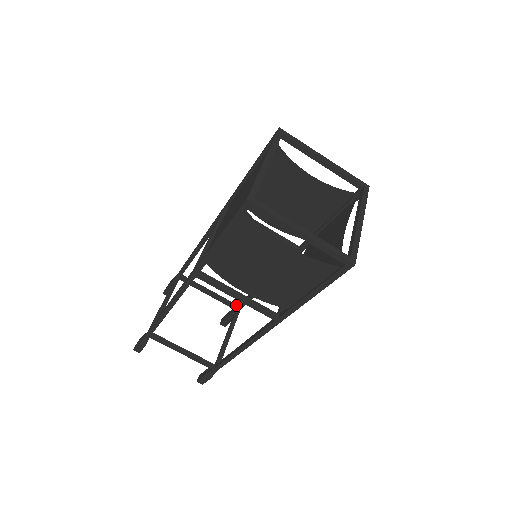
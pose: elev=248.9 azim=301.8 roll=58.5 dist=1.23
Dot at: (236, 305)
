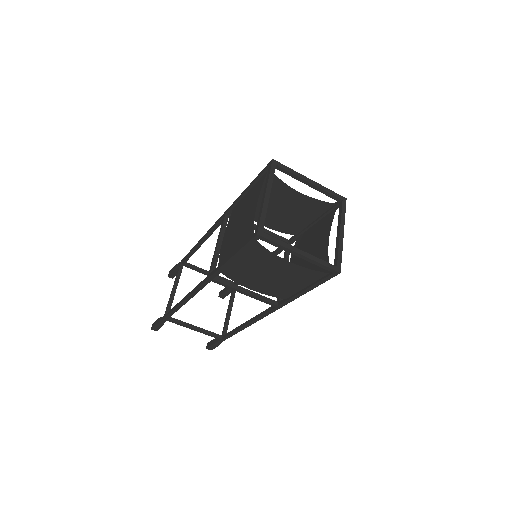
Dot at: (233, 282)
